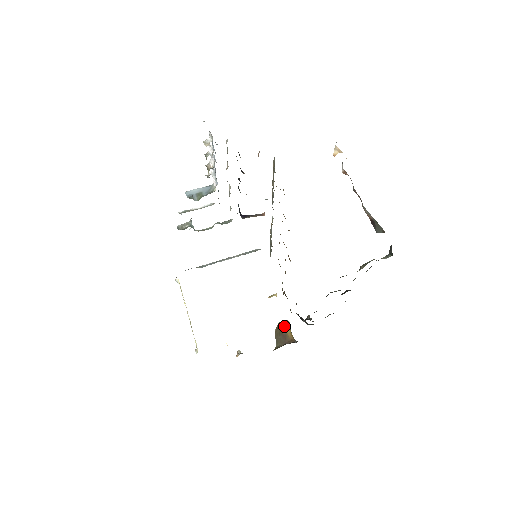
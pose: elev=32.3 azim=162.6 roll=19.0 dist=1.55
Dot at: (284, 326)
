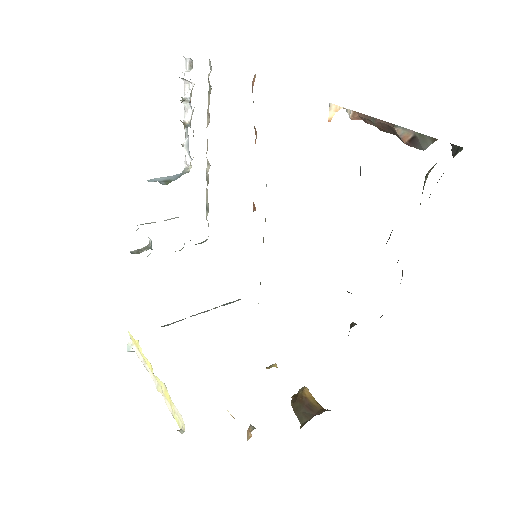
Dot at: (303, 394)
